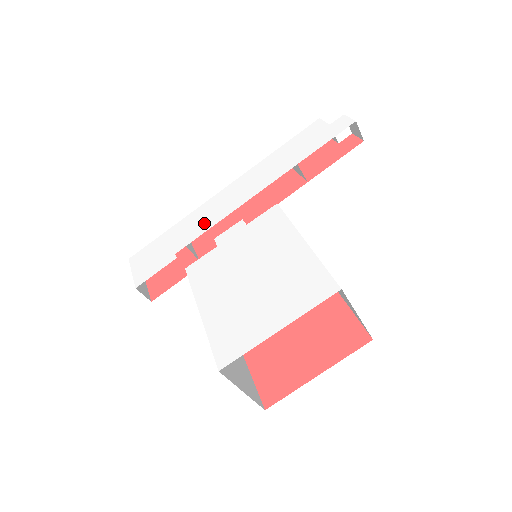
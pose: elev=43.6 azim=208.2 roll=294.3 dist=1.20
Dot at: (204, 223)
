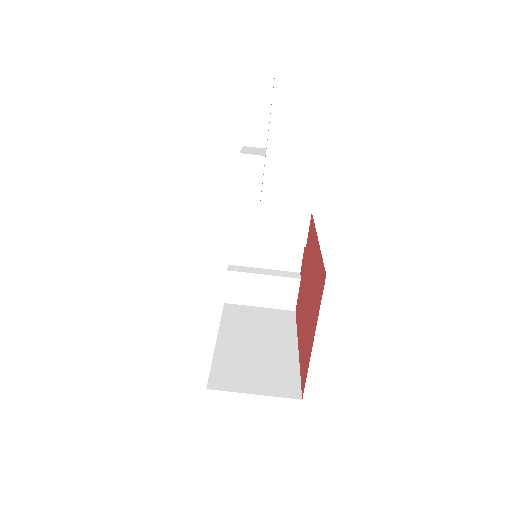
Dot at: occluded
